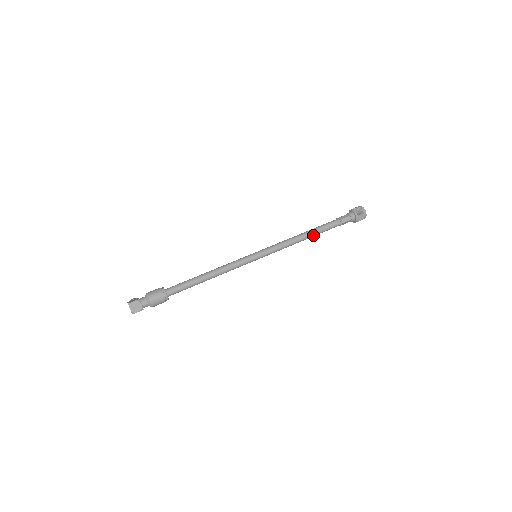
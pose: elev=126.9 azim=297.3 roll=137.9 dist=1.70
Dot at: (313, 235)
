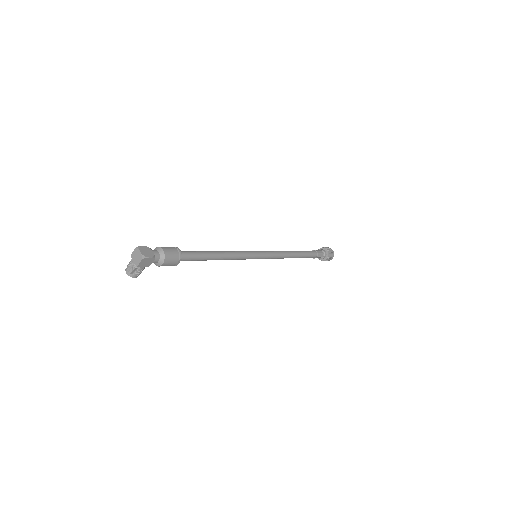
Dot at: (299, 254)
